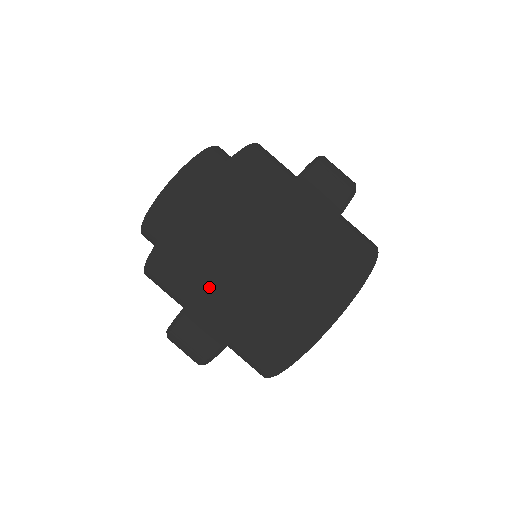
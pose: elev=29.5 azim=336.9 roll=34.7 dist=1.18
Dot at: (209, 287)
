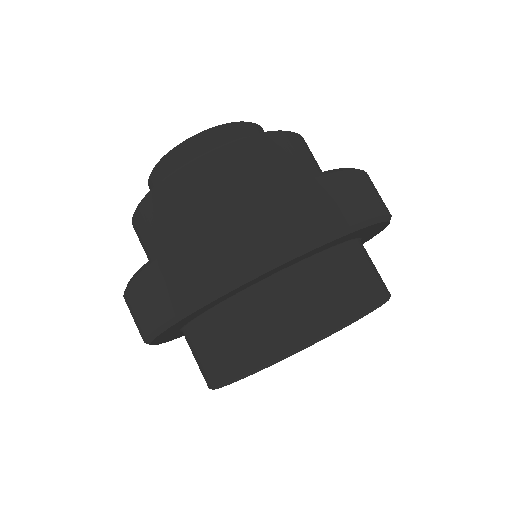
Dot at: occluded
